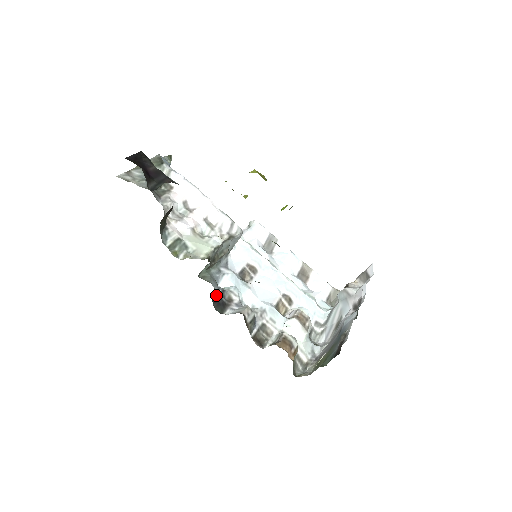
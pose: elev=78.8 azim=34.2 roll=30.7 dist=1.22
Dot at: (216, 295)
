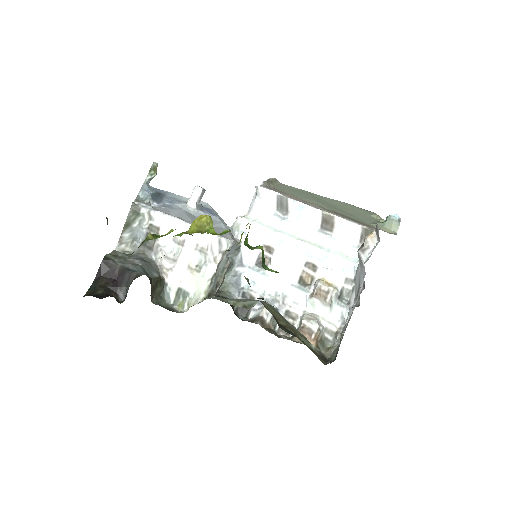
Dot at: occluded
